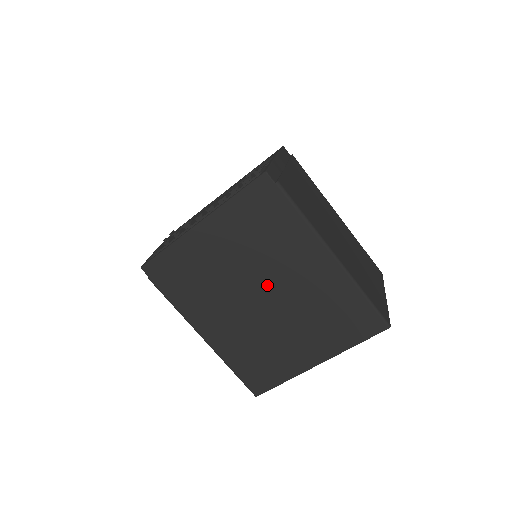
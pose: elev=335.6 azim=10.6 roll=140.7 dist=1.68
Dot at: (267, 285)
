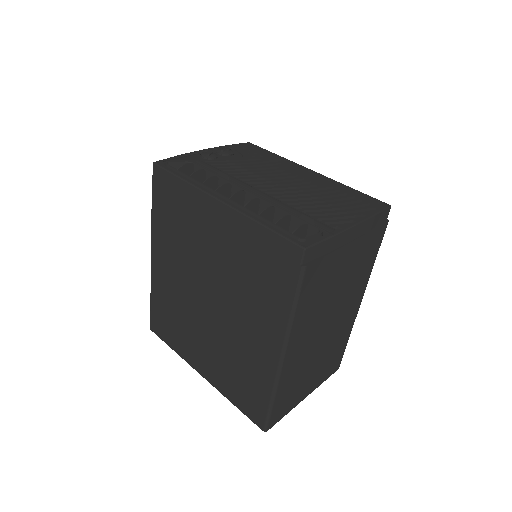
Dot at: (221, 301)
